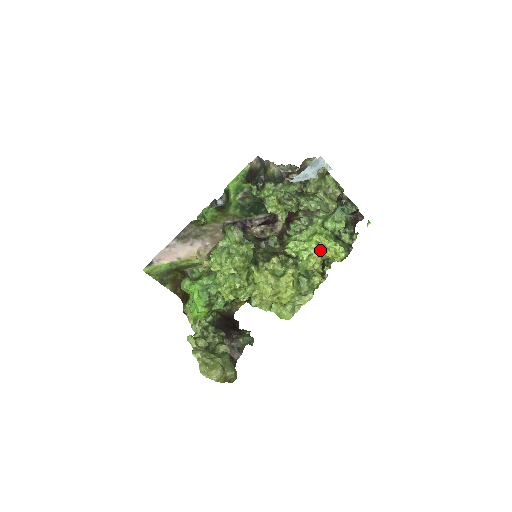
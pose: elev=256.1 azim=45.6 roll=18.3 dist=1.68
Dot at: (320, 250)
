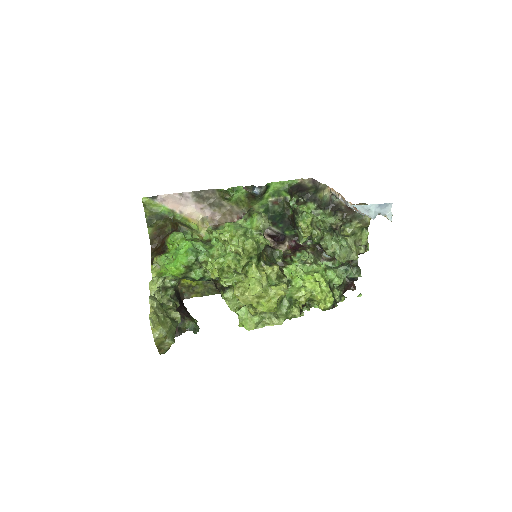
Dot at: (315, 287)
